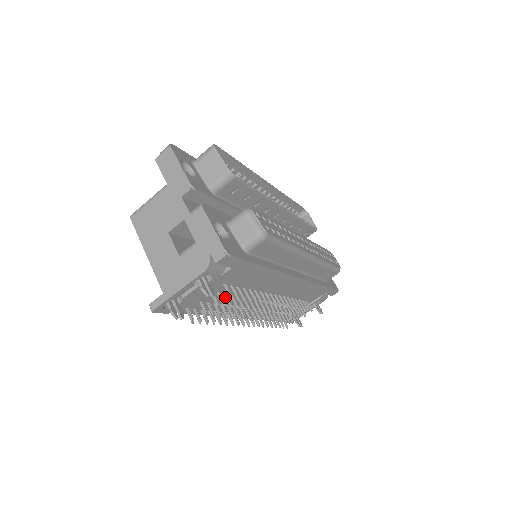
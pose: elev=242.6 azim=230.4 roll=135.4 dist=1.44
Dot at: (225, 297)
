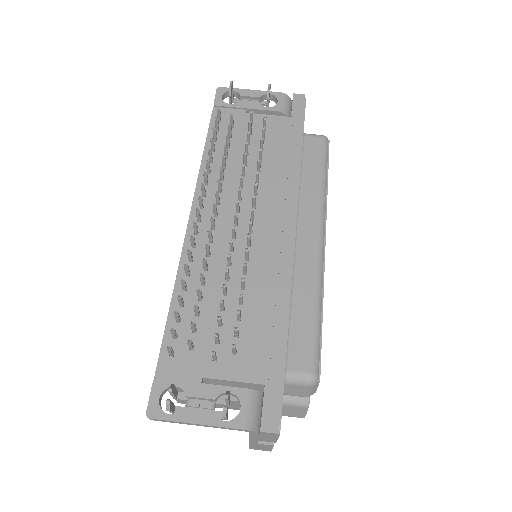
Dot at: (248, 139)
